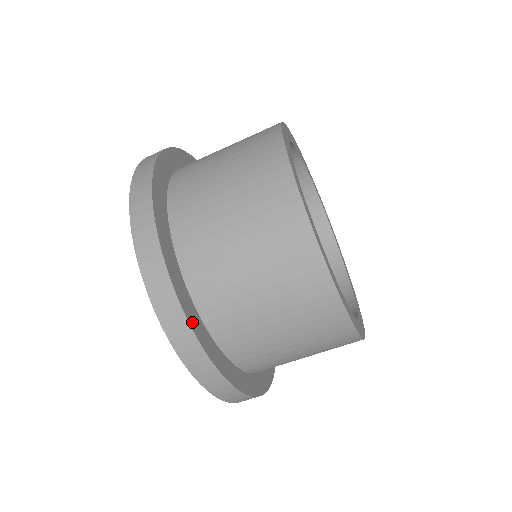
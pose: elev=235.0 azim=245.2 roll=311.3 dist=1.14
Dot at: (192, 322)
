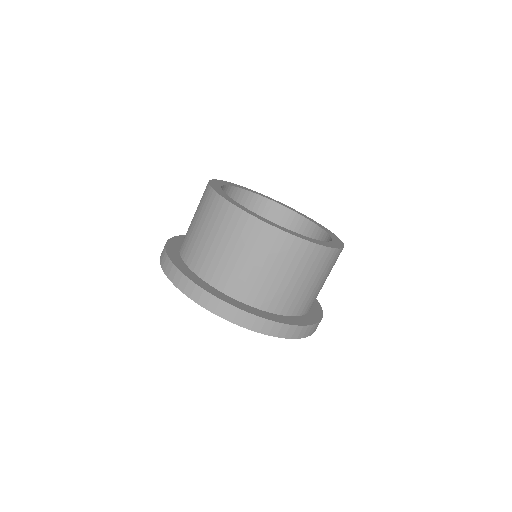
Dot at: (298, 323)
